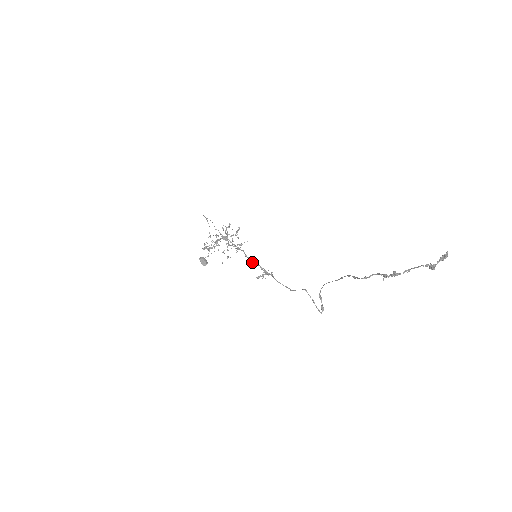
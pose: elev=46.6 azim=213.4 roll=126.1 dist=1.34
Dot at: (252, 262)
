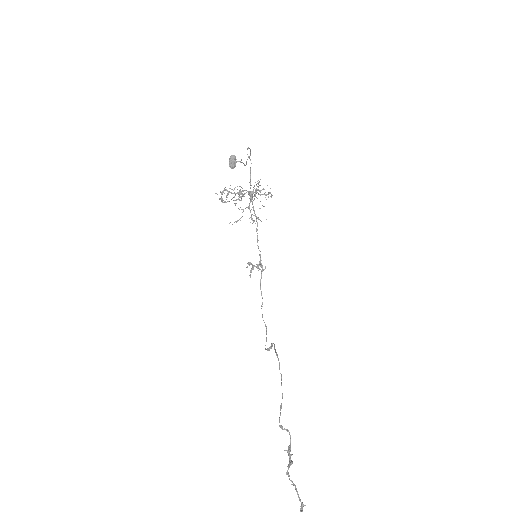
Dot at: (257, 241)
